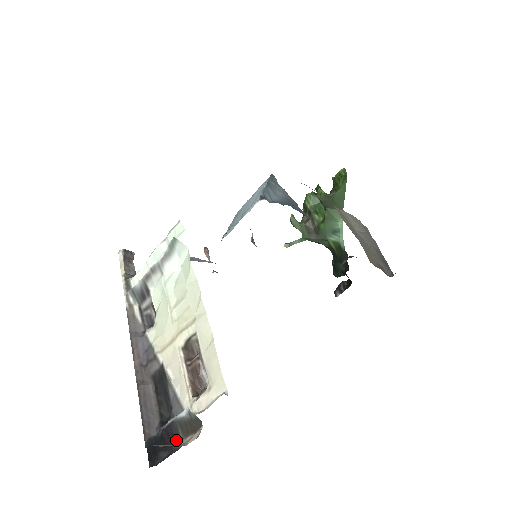
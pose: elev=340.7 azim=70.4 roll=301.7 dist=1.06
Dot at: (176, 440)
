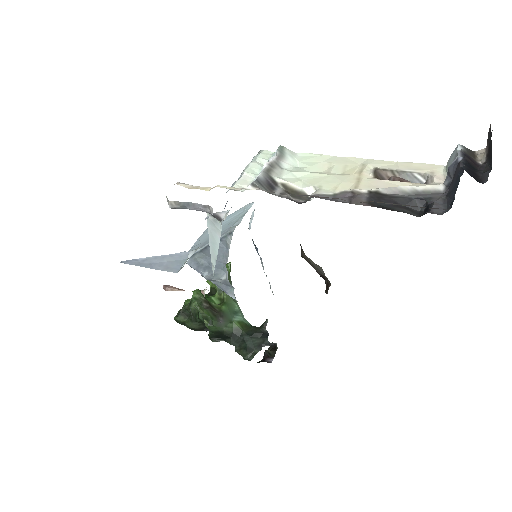
Dot at: (475, 162)
